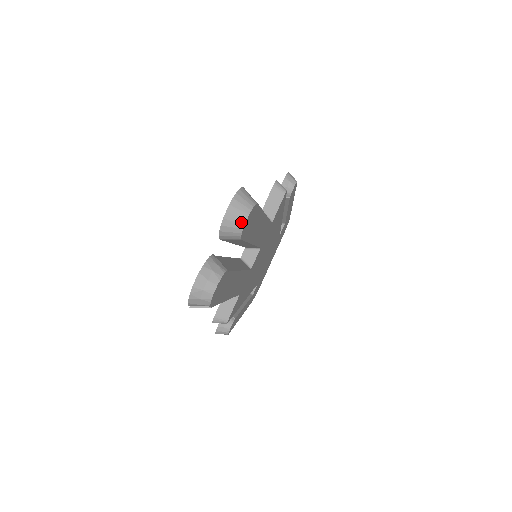
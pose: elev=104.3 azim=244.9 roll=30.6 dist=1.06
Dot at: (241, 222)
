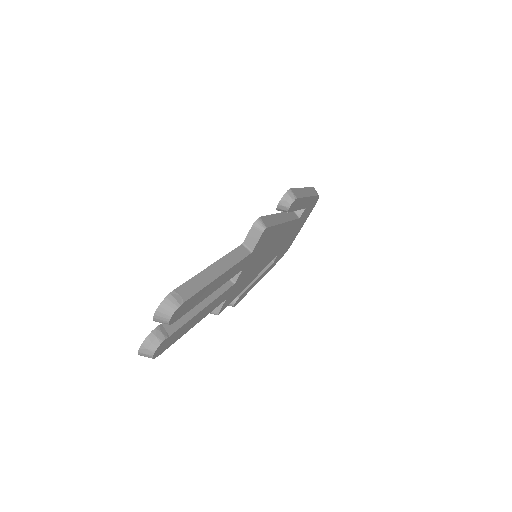
Dot at: (166, 320)
